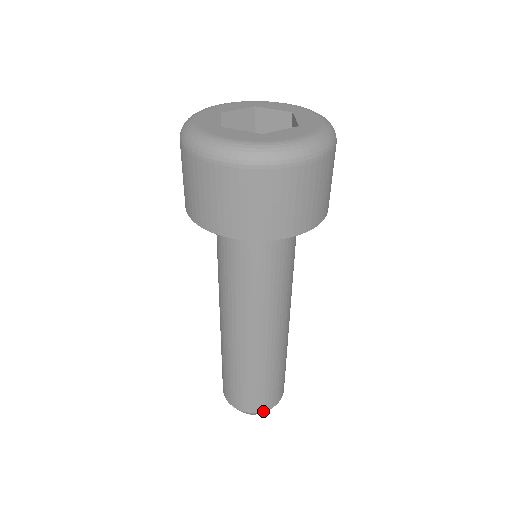
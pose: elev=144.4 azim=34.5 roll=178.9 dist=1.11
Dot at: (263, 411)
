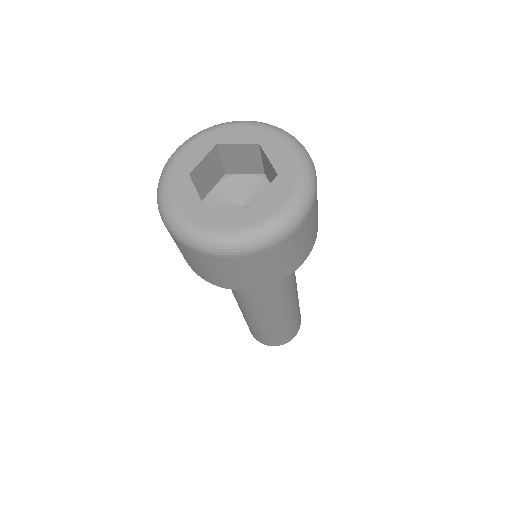
Dot at: (264, 344)
